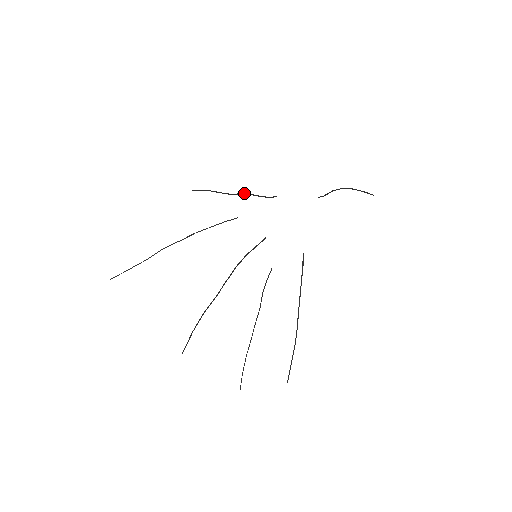
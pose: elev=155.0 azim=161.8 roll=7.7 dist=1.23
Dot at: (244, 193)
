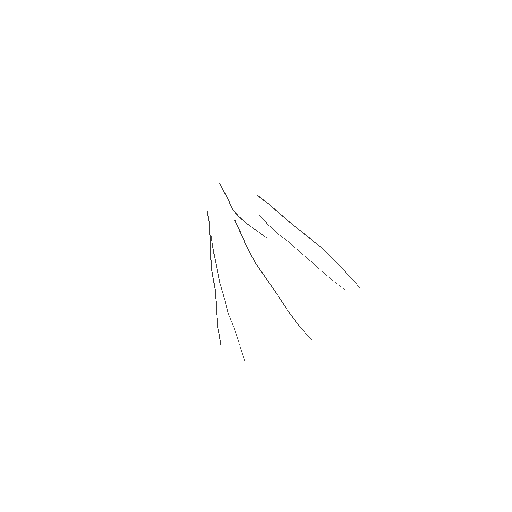
Dot at: (211, 267)
